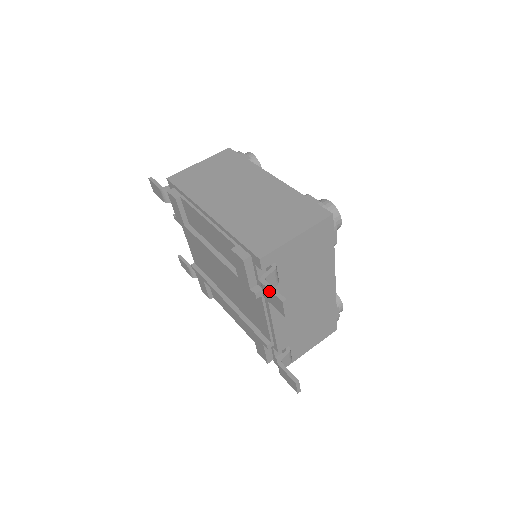
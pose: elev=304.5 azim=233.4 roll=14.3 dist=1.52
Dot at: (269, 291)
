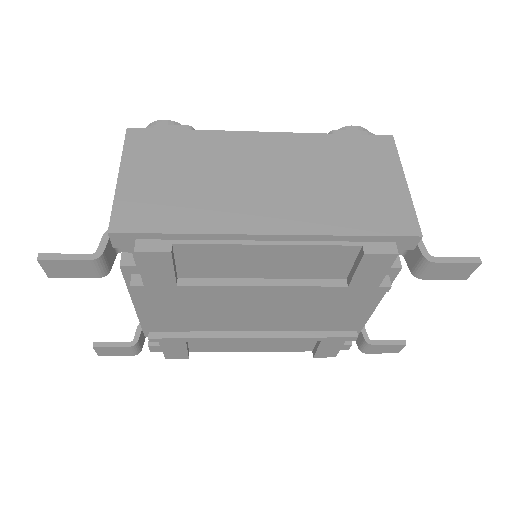
Dot at: (451, 265)
